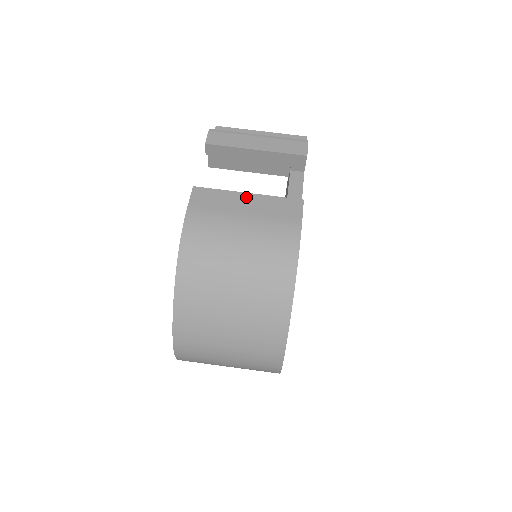
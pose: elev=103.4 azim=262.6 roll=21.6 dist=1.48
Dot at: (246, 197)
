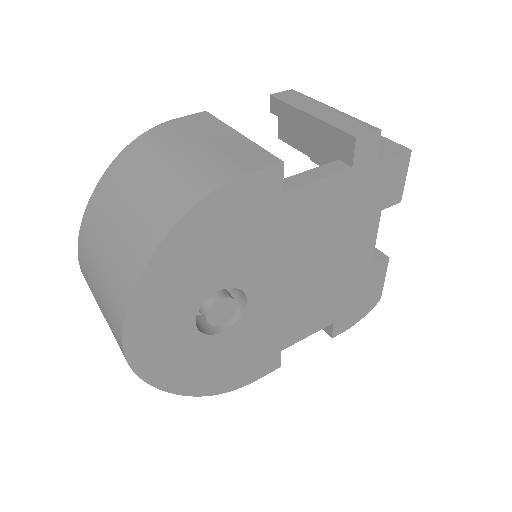
Dot at: (232, 134)
